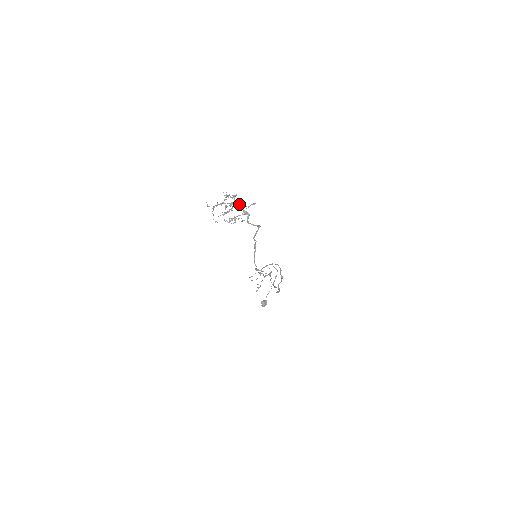
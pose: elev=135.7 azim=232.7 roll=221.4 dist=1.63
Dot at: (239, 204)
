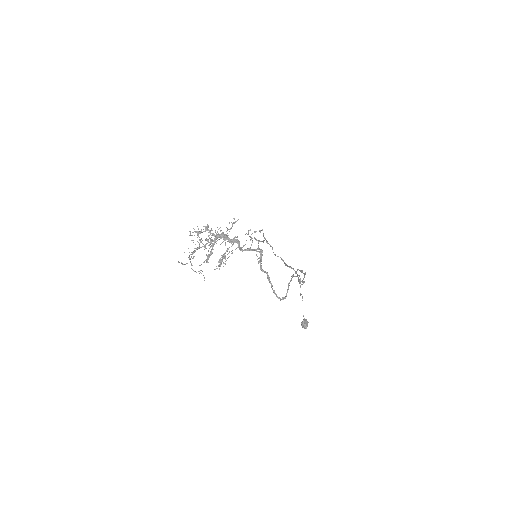
Dot at: (219, 235)
